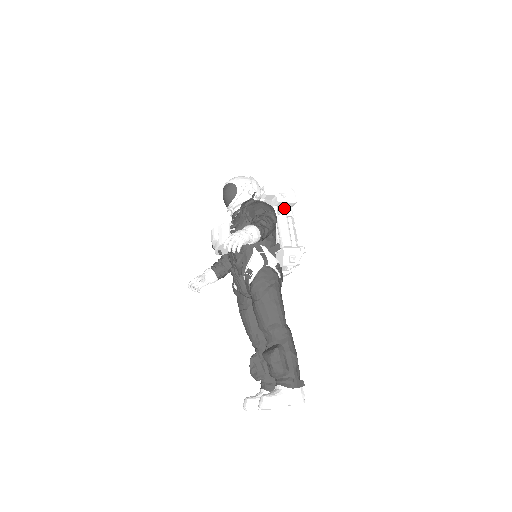
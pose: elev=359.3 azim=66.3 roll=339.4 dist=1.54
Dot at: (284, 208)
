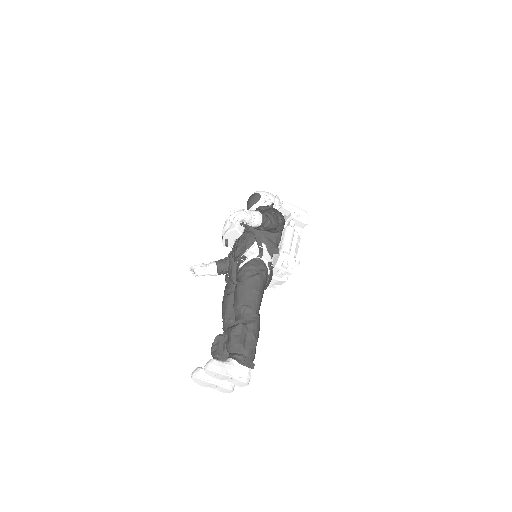
Dot at: (294, 223)
